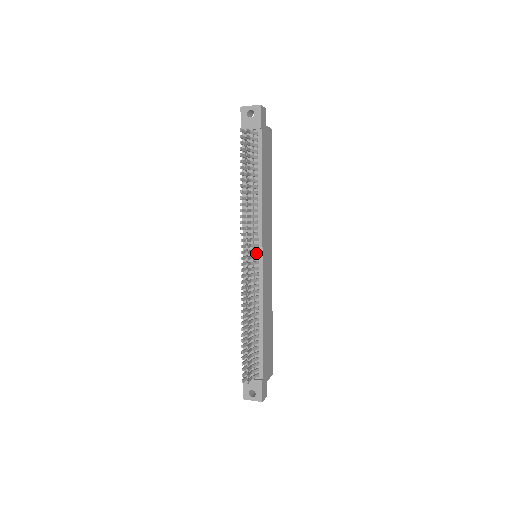
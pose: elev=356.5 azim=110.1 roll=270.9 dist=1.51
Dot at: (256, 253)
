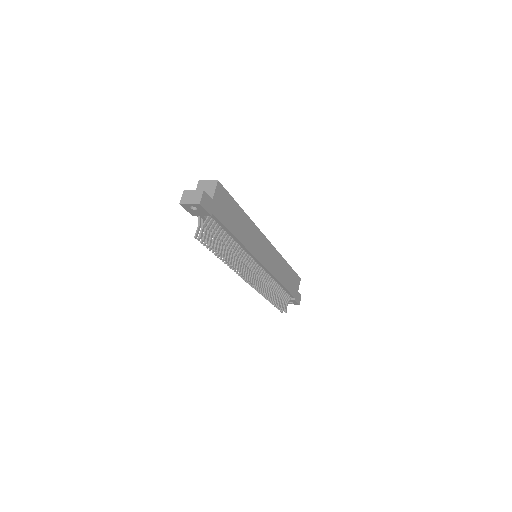
Dot at: (256, 263)
